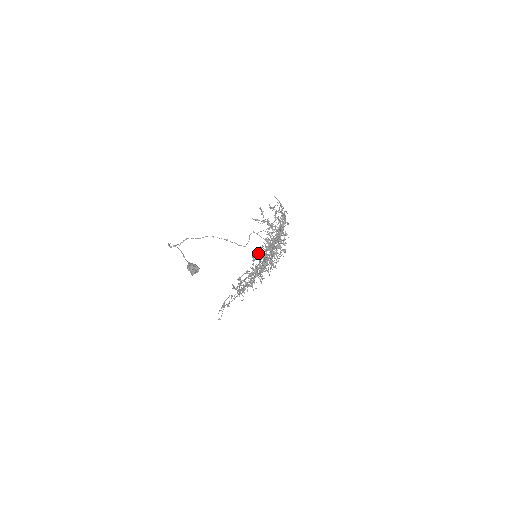
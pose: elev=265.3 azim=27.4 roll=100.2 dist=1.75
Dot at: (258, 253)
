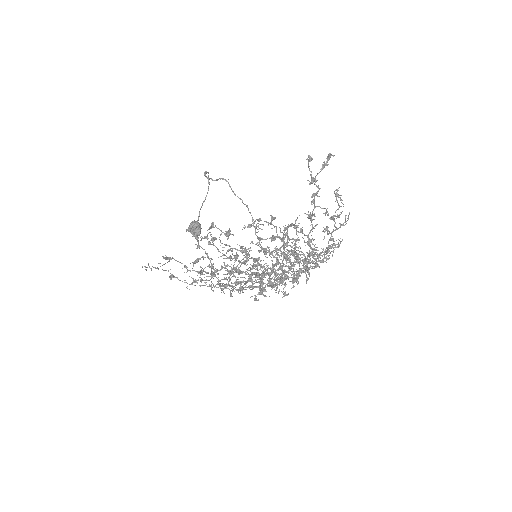
Dot at: (261, 265)
